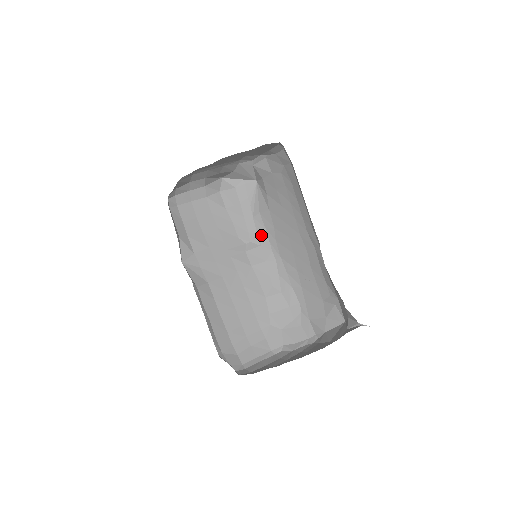
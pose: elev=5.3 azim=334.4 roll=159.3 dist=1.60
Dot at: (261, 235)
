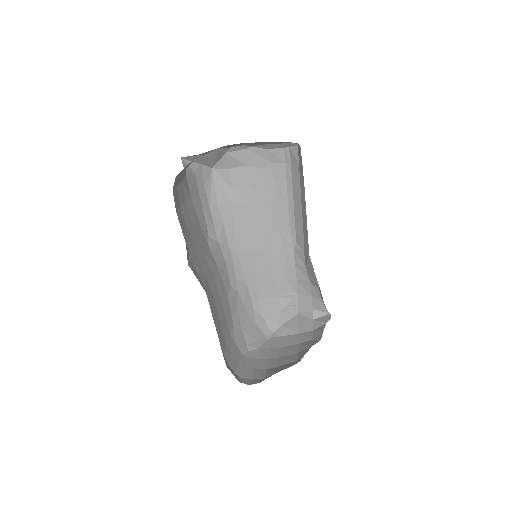
Dot at: (219, 230)
